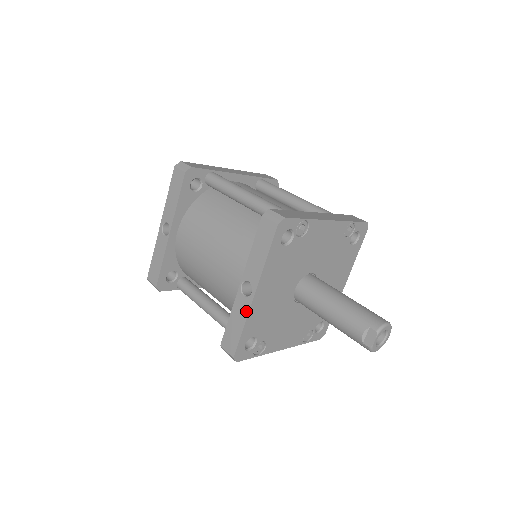
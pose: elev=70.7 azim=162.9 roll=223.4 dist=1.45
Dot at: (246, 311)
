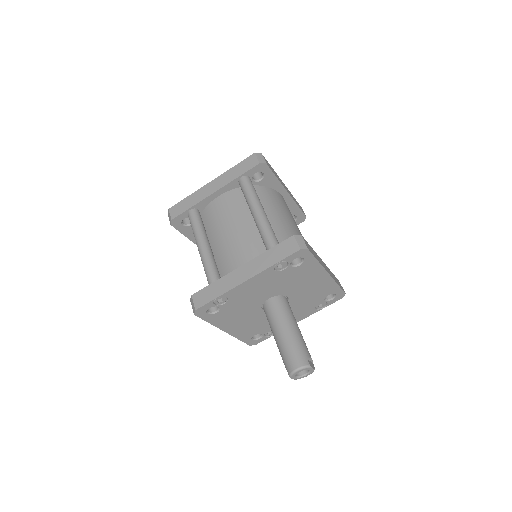
Dot at: (231, 334)
